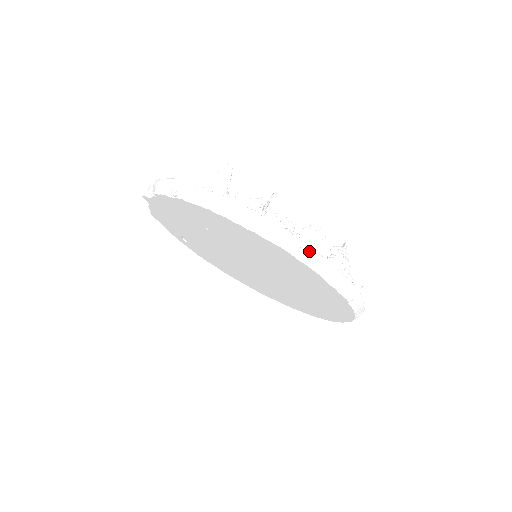
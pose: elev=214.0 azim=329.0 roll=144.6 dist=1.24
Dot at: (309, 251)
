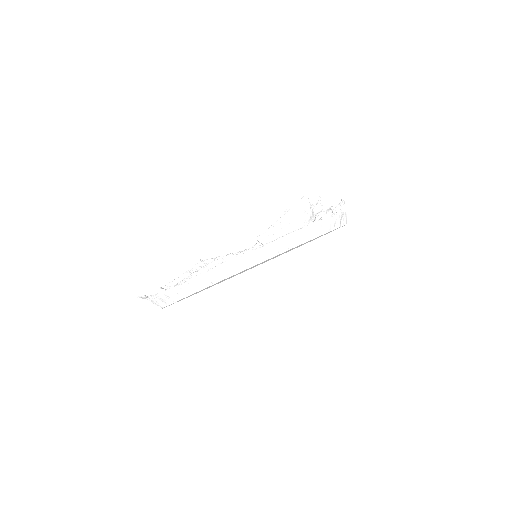
Dot at: occluded
